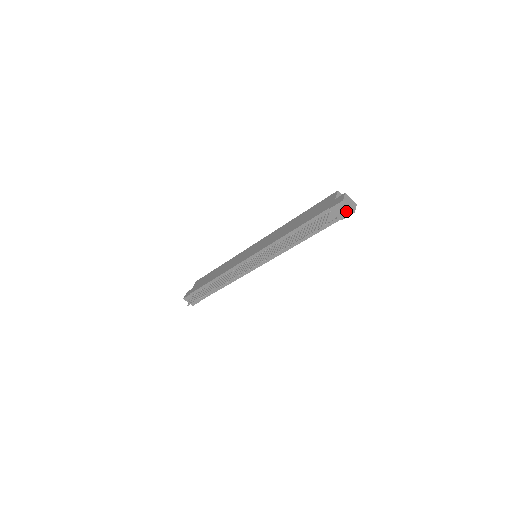
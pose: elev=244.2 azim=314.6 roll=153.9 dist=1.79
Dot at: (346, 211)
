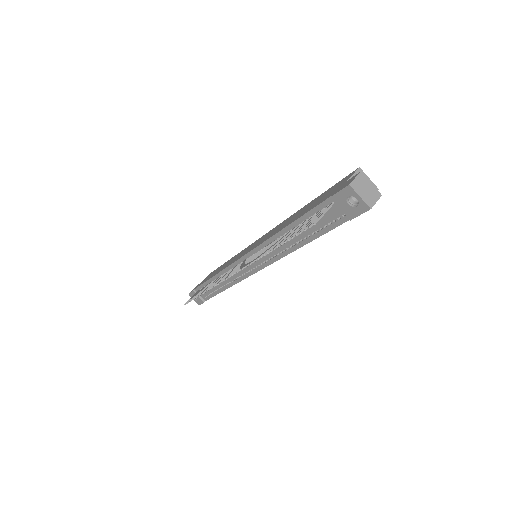
Dot at: (357, 204)
